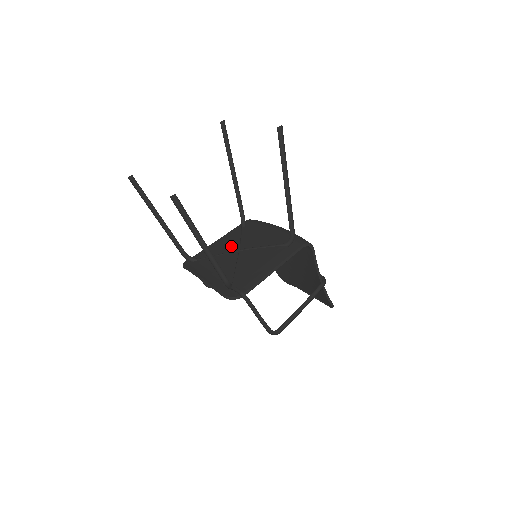
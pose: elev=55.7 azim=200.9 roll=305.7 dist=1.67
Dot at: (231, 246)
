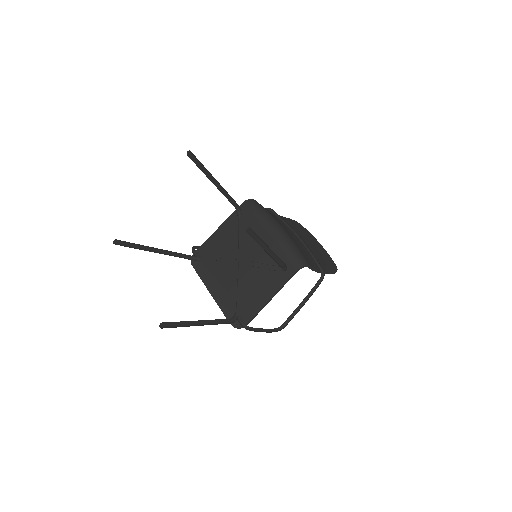
Dot at: (231, 248)
